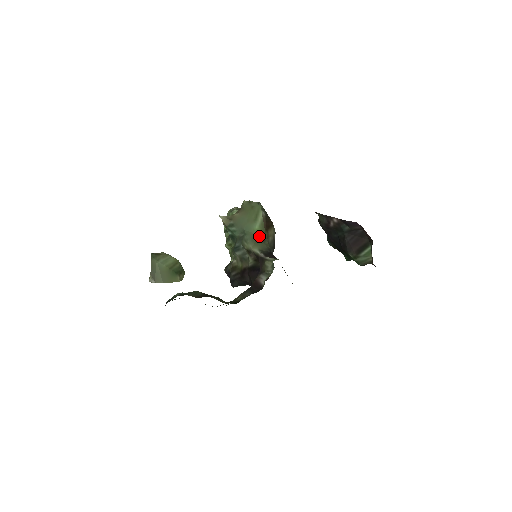
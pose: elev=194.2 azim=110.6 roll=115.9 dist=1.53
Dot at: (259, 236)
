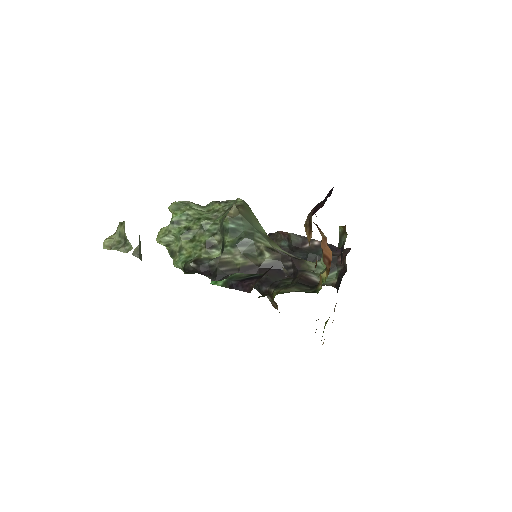
Dot at: occluded
